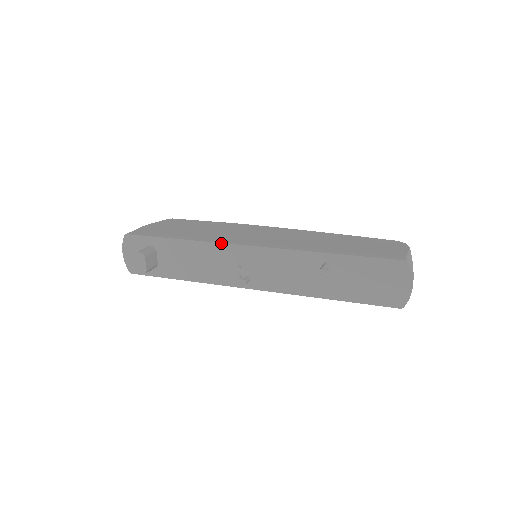
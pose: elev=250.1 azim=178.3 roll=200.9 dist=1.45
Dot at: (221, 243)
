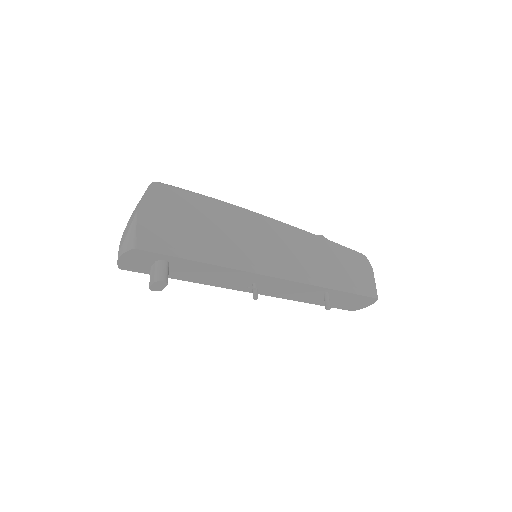
Dot at: (249, 272)
